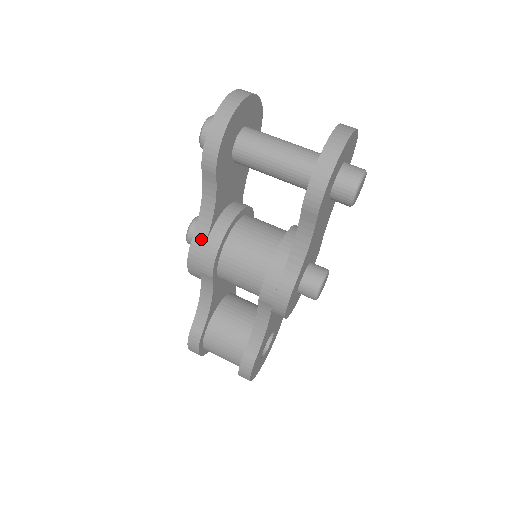
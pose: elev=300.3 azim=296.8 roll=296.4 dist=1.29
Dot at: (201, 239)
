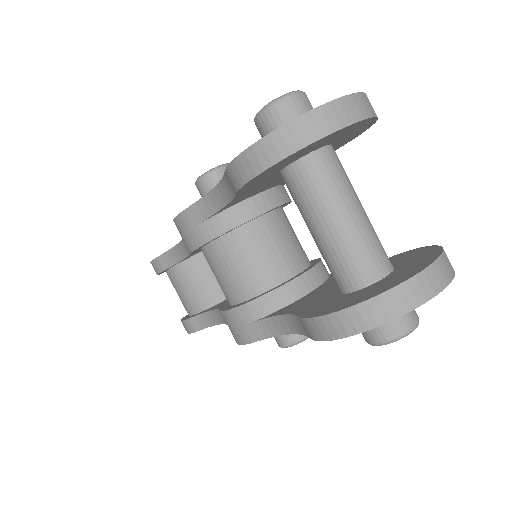
Dot at: (196, 216)
